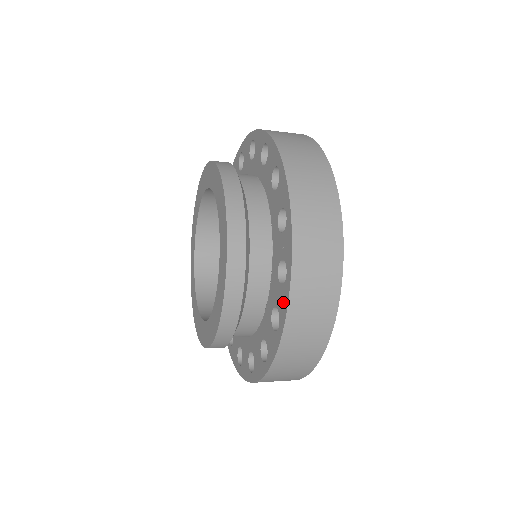
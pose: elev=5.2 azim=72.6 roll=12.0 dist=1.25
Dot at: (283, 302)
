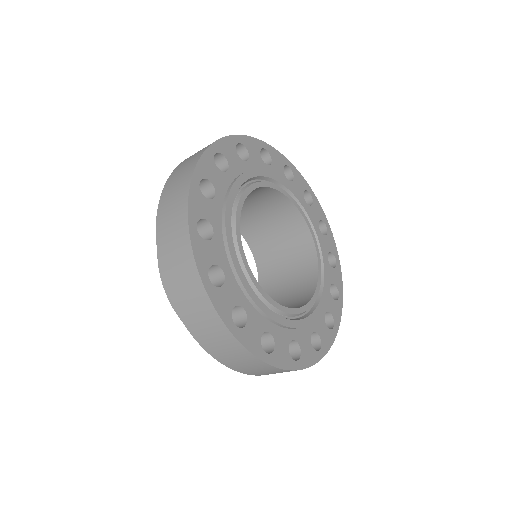
Dot at: occluded
